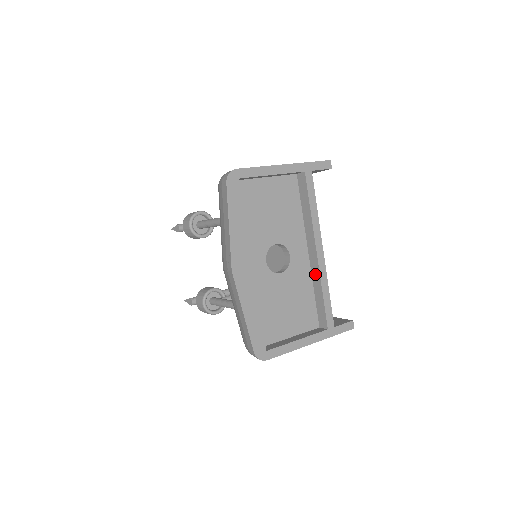
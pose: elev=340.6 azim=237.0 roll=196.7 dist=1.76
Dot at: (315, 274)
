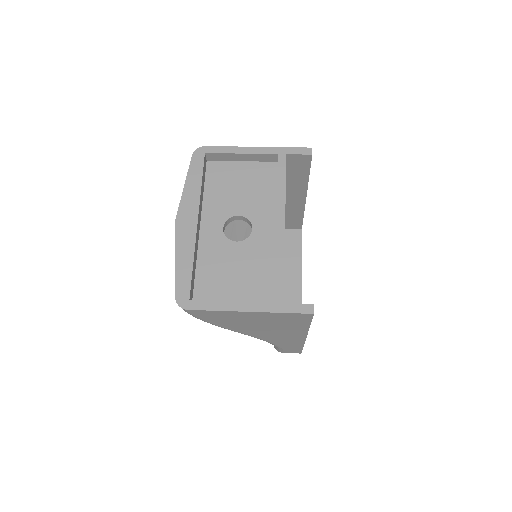
Dot at: occluded
